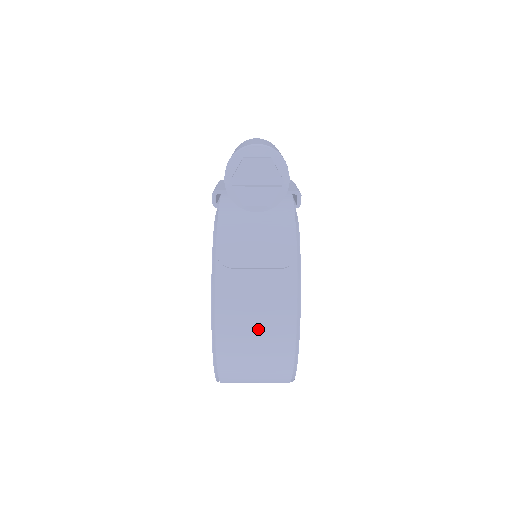
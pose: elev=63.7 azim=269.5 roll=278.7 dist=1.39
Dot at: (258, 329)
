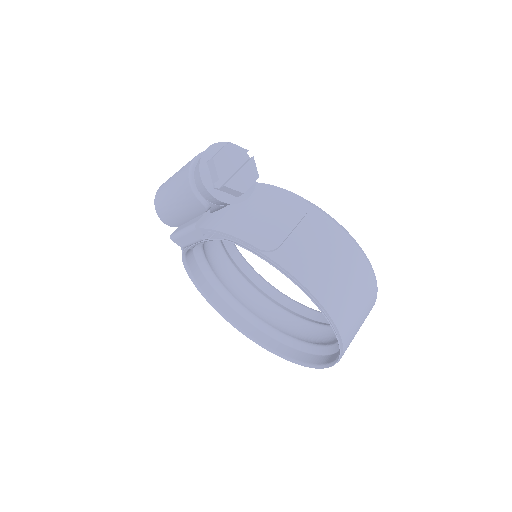
Dot at: (338, 269)
